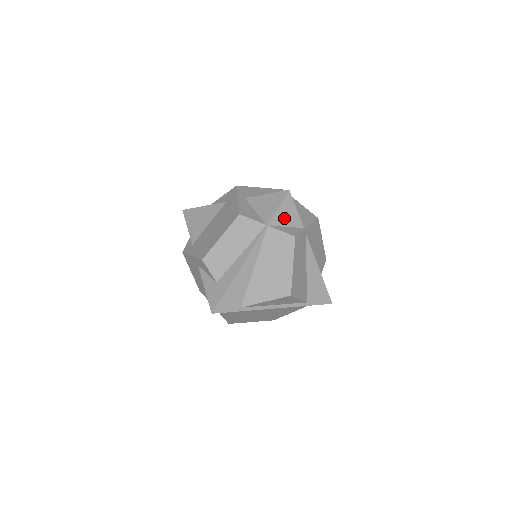
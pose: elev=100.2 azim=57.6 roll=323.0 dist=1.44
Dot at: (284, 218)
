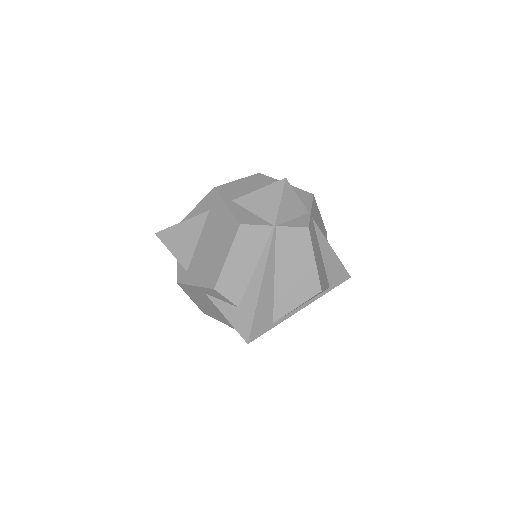
Dot at: (288, 211)
